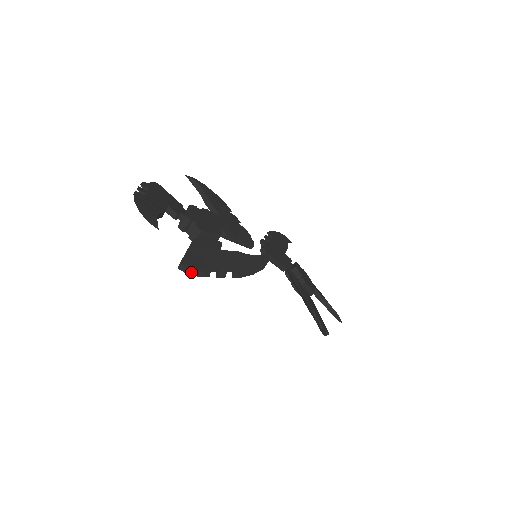
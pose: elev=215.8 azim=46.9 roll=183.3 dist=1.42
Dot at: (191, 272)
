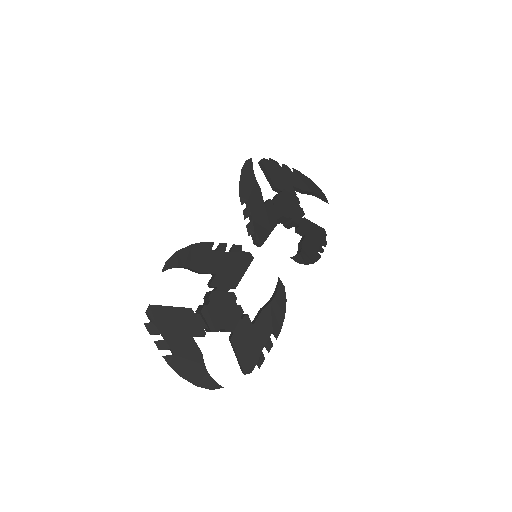
Dot at: (252, 367)
